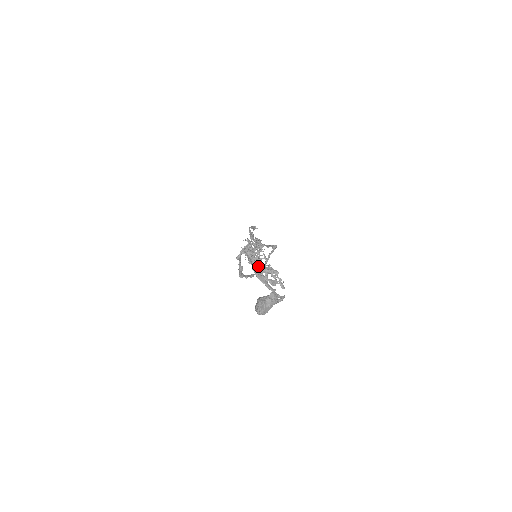
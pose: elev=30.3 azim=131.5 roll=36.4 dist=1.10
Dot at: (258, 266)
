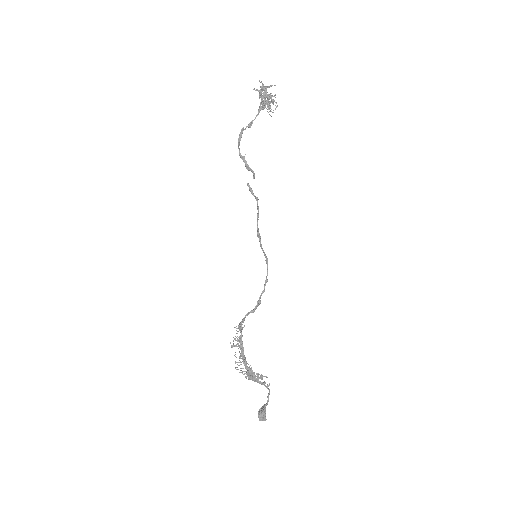
Dot at: occluded
